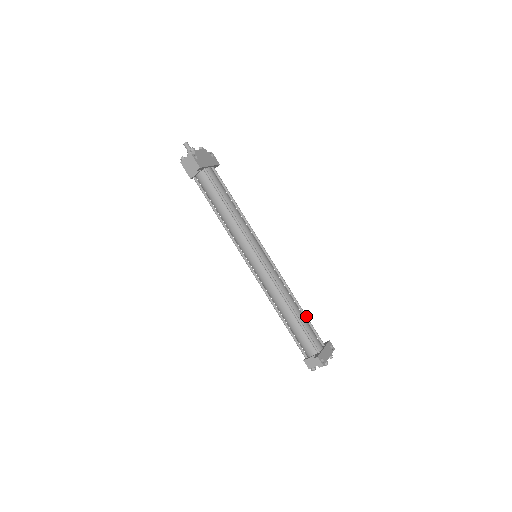
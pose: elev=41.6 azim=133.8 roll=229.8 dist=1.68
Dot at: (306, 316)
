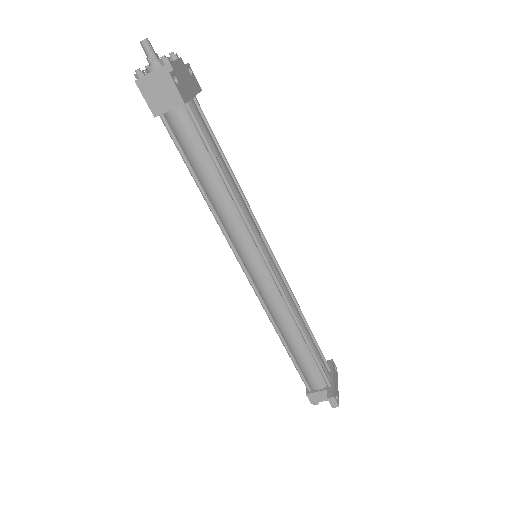
Dot at: (313, 336)
